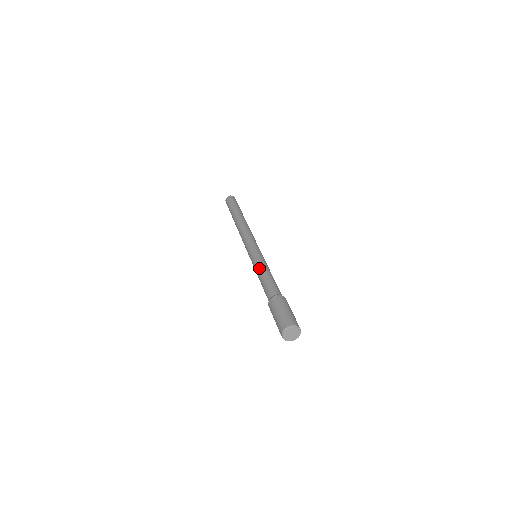
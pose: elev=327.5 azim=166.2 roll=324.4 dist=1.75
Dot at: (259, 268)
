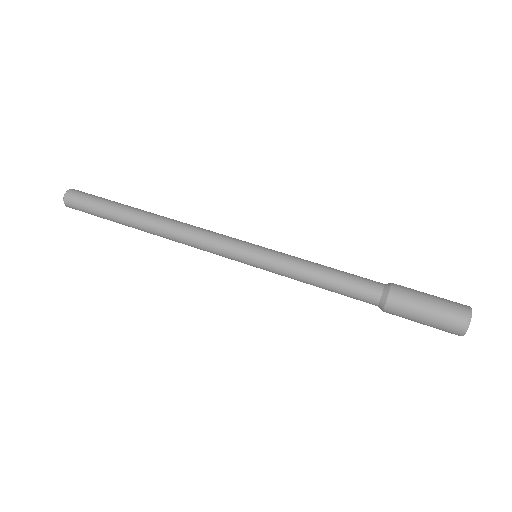
Dot at: (303, 265)
